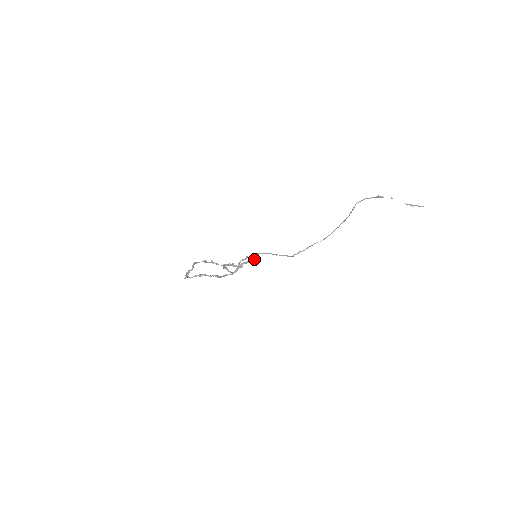
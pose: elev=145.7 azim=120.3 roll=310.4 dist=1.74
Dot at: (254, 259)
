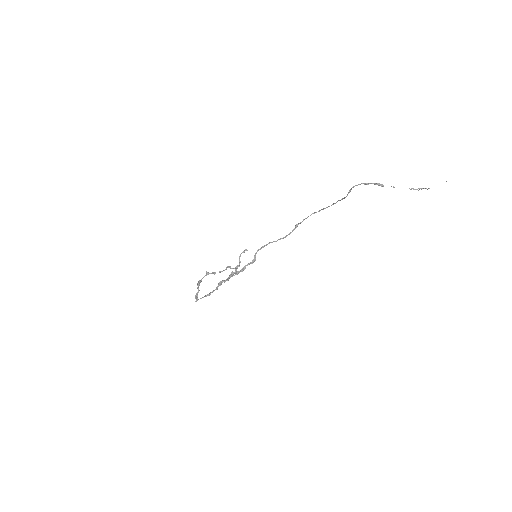
Dot at: (255, 258)
